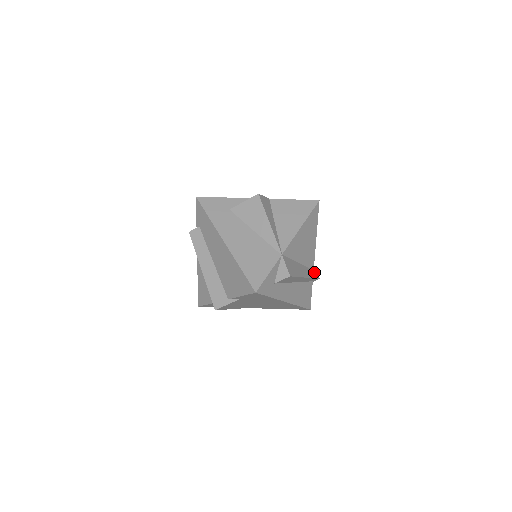
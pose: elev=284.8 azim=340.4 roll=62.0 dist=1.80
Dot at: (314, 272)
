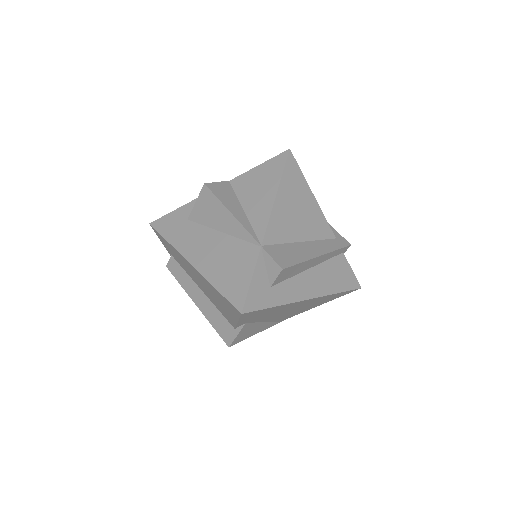
Dot at: (337, 240)
